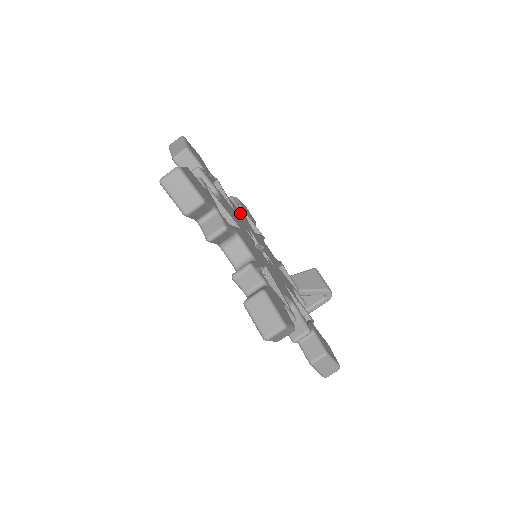
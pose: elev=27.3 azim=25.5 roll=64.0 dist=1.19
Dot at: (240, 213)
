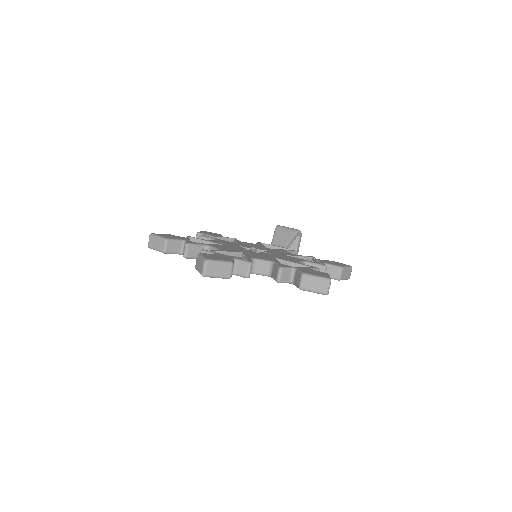
Dot at: (221, 242)
